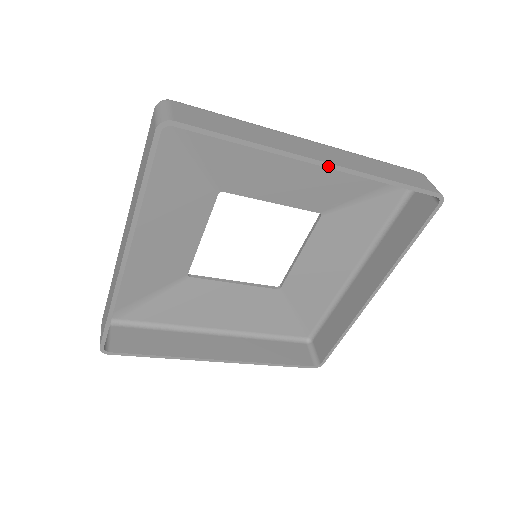
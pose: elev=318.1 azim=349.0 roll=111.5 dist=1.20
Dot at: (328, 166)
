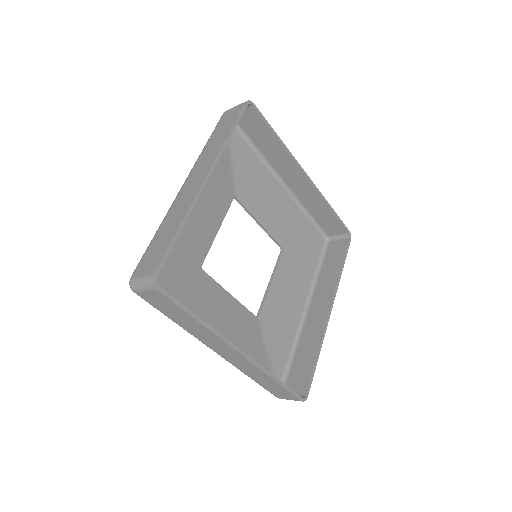
Dot at: (308, 178)
